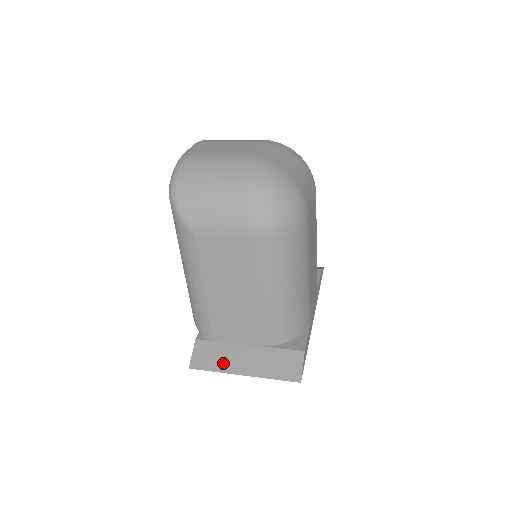
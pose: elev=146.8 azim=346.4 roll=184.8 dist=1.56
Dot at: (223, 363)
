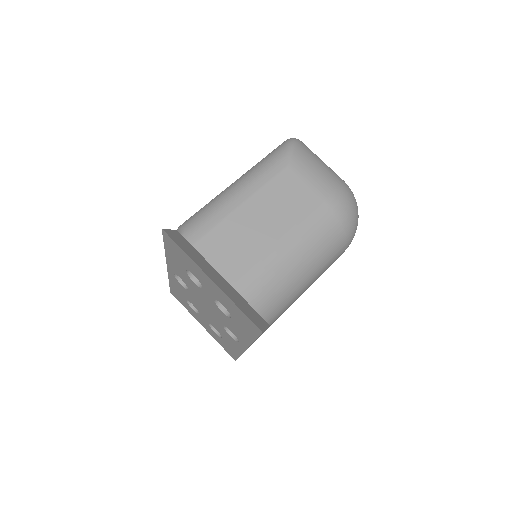
Dot at: (196, 258)
